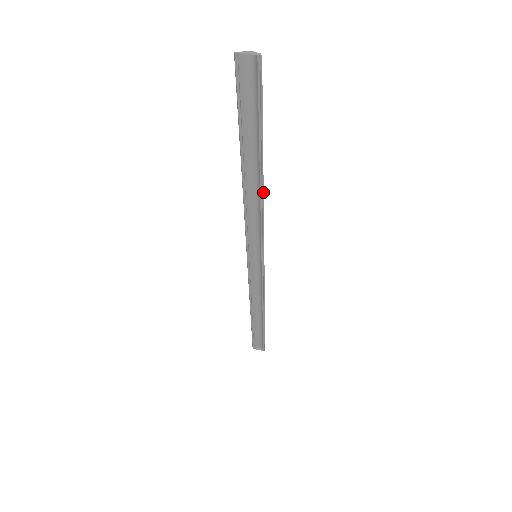
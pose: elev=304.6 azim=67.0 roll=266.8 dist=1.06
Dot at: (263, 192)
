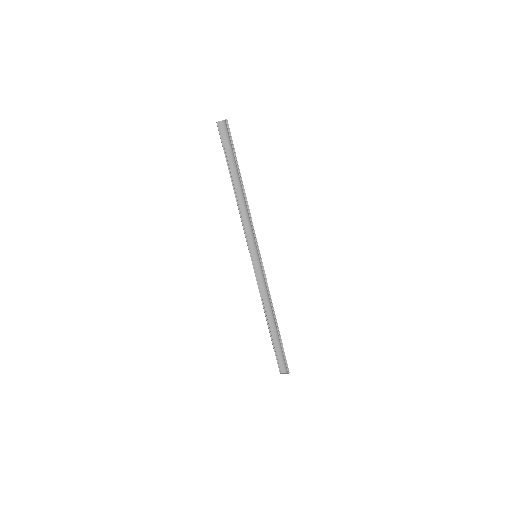
Dot at: occluded
